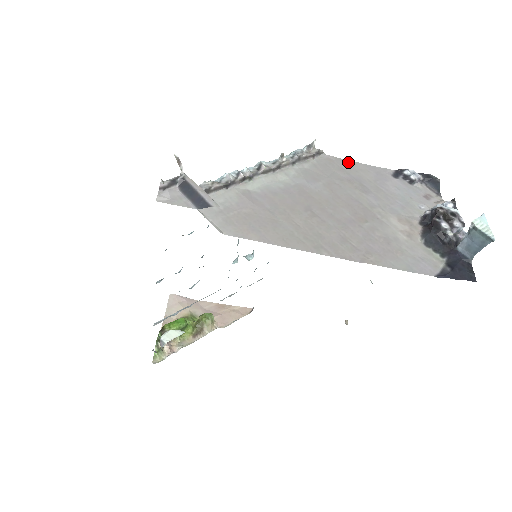
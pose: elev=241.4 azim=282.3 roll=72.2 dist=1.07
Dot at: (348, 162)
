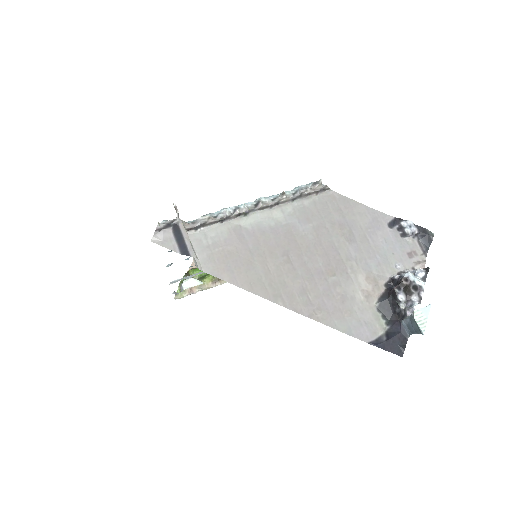
Dot at: (350, 202)
